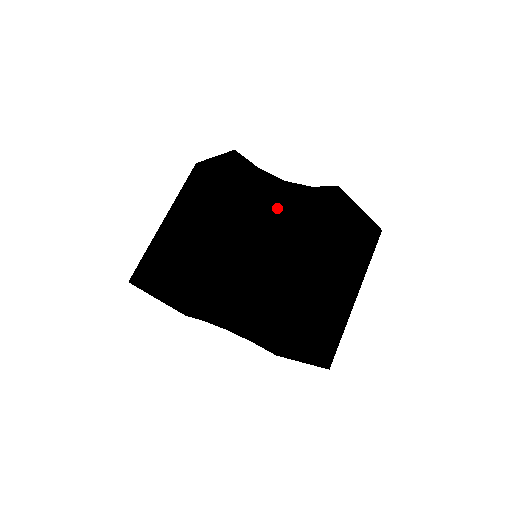
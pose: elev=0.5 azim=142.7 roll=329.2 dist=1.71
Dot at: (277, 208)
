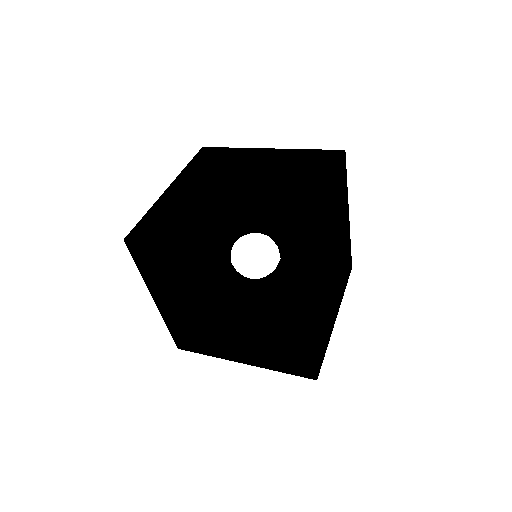
Dot at: (298, 264)
